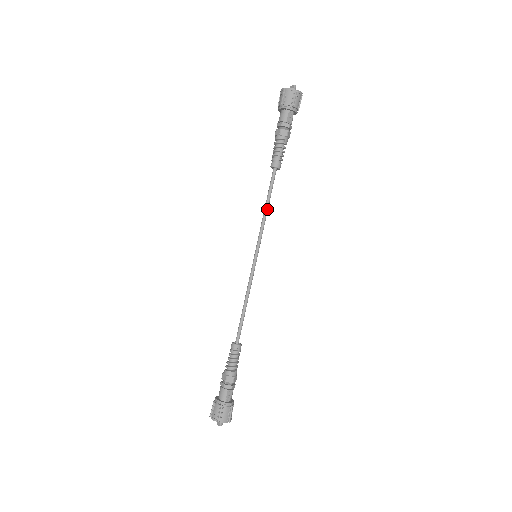
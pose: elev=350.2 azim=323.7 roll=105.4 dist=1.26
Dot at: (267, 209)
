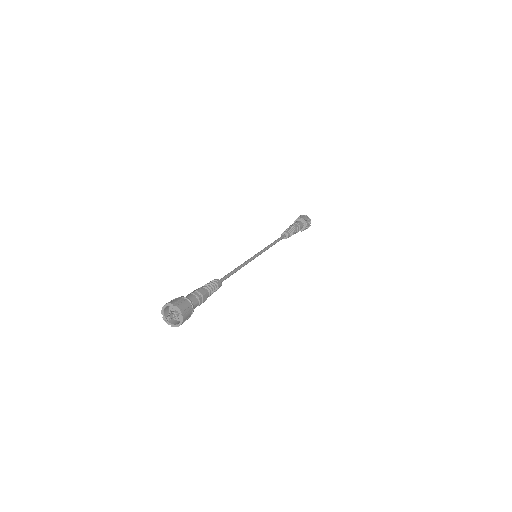
Dot at: (273, 244)
